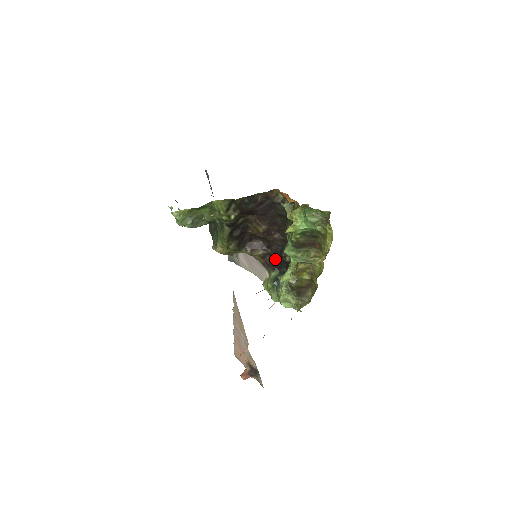
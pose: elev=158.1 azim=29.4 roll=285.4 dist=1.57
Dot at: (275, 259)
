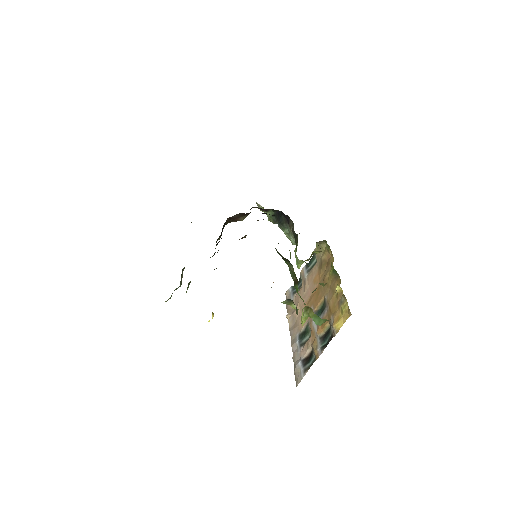
Dot at: occluded
